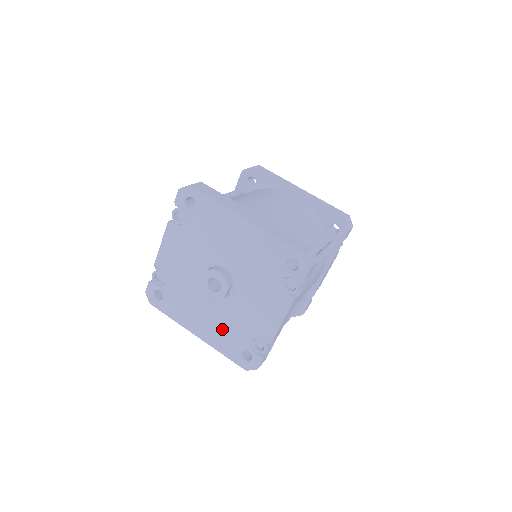
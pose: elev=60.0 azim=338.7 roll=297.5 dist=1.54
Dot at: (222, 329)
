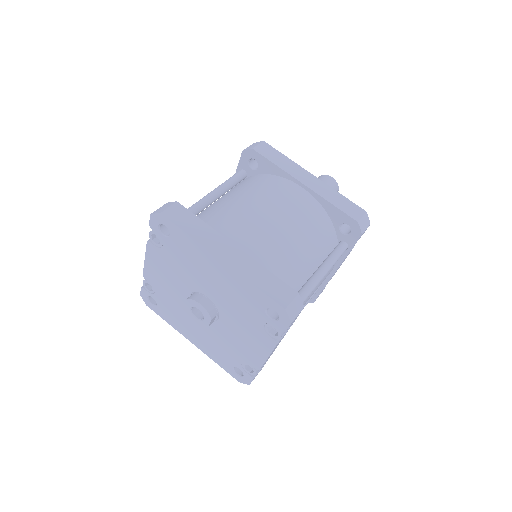
Dot at: (213, 345)
